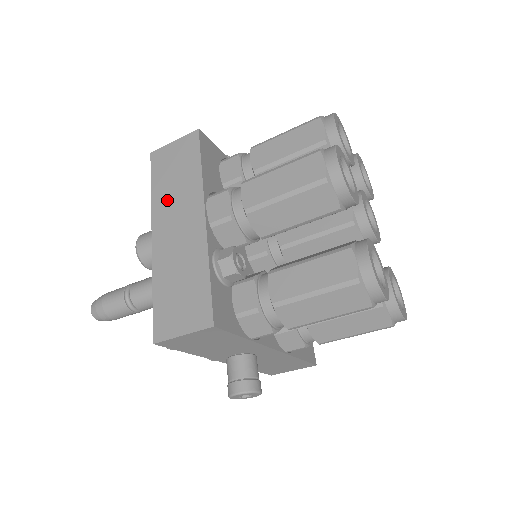
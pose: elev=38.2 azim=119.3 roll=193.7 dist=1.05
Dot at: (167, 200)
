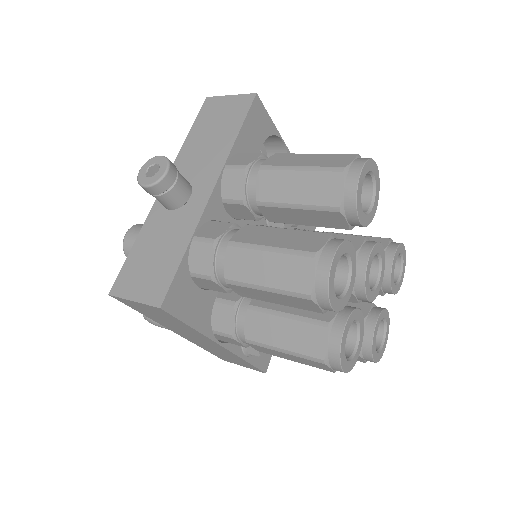
Dot at: (170, 326)
